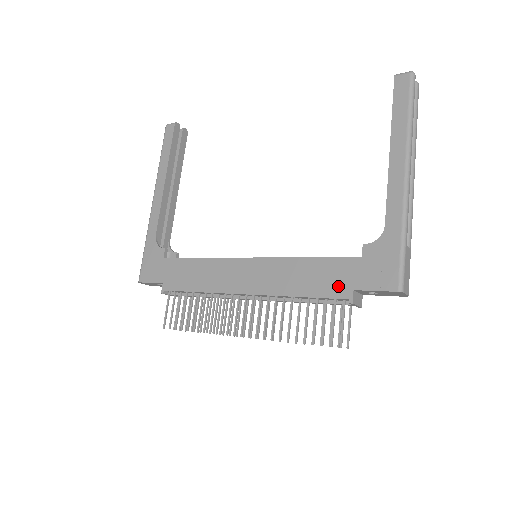
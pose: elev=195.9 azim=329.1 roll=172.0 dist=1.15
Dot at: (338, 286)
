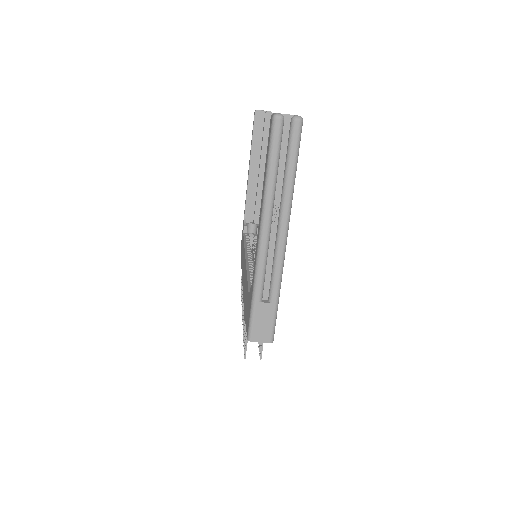
Dot at: (245, 312)
